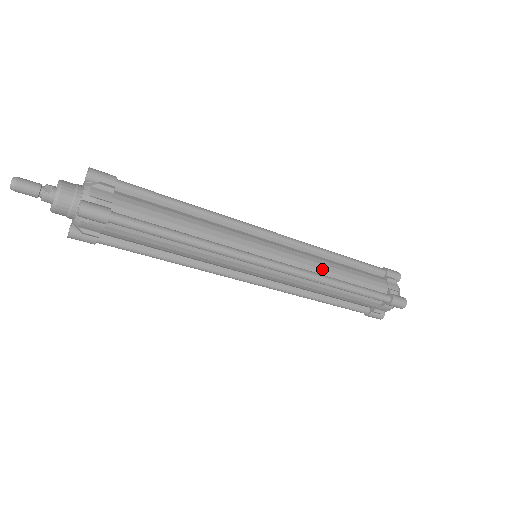
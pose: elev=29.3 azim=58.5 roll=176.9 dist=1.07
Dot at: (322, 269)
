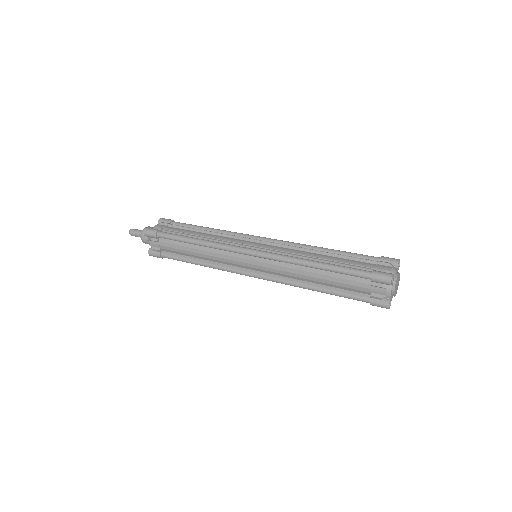
Dot at: (297, 277)
